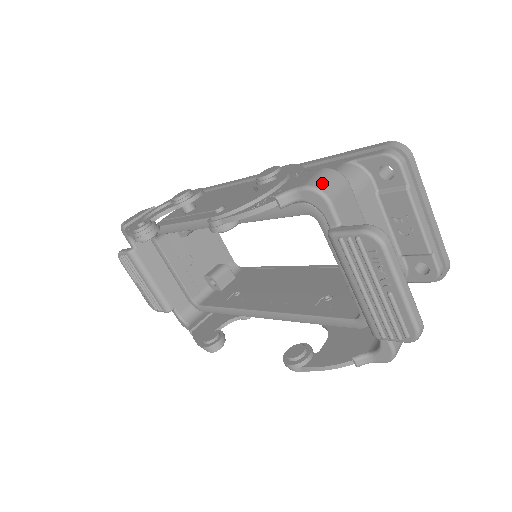
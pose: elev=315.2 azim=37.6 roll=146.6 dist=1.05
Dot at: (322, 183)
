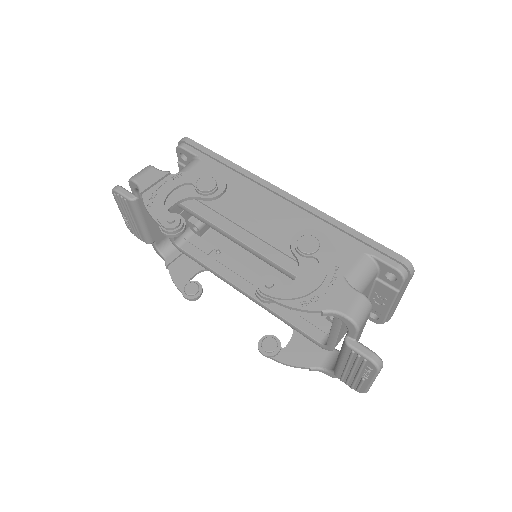
Dot at: (359, 316)
